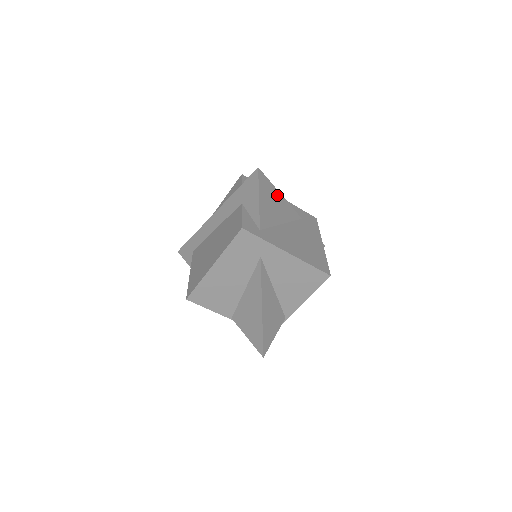
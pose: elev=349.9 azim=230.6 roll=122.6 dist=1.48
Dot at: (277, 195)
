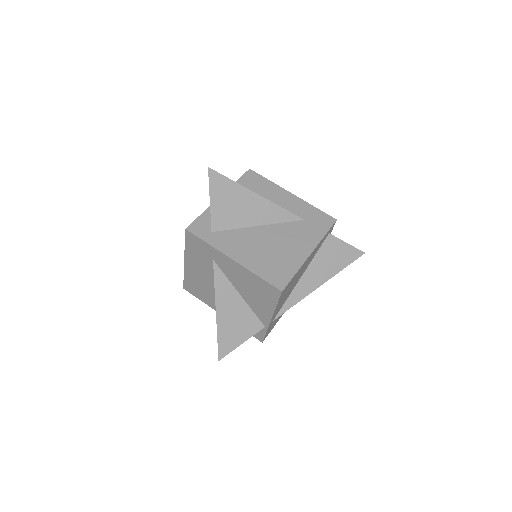
Dot at: (248, 194)
